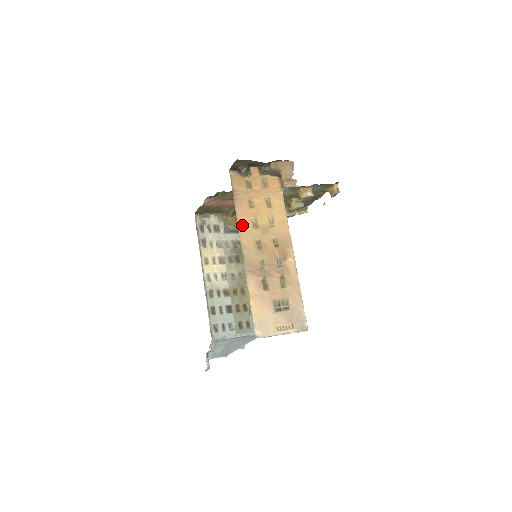
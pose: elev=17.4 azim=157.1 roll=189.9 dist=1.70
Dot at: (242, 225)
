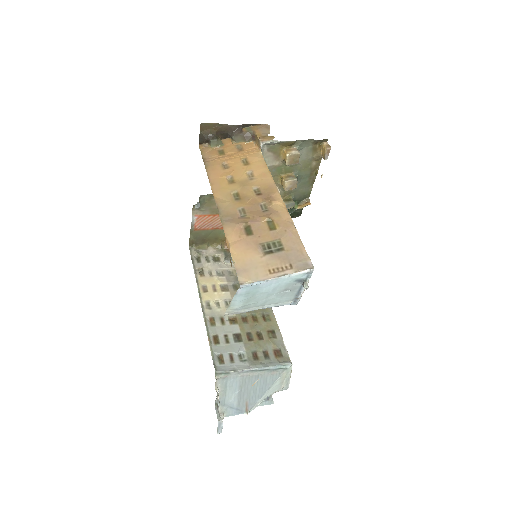
Dot at: (215, 184)
